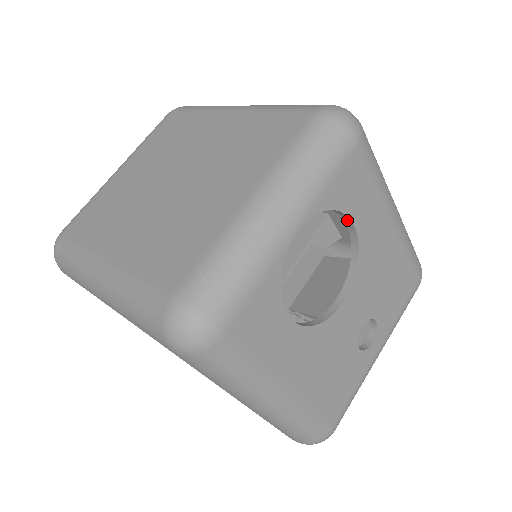
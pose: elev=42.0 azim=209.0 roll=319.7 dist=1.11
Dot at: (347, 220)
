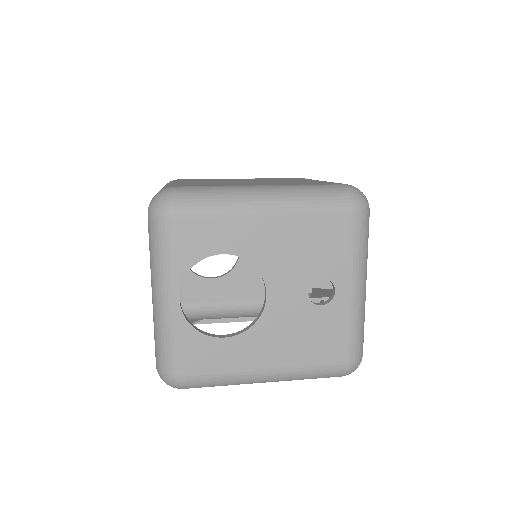
Dot at: (218, 254)
